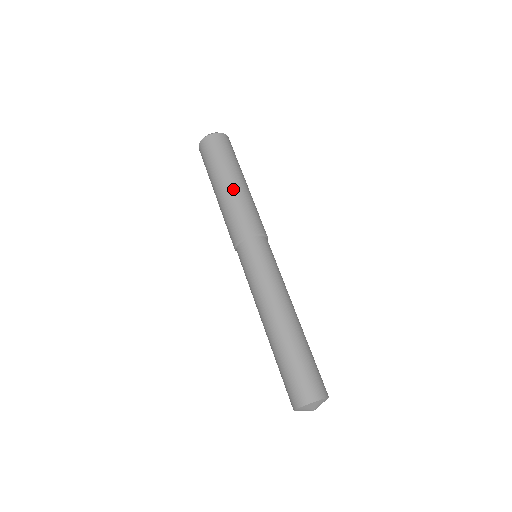
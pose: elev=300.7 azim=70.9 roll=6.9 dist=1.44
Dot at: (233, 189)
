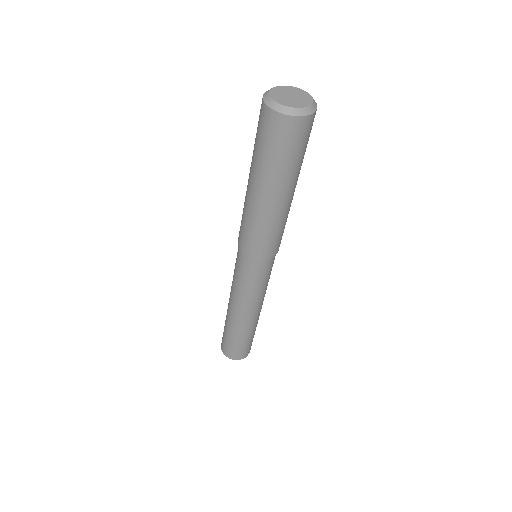
Dot at: (264, 207)
